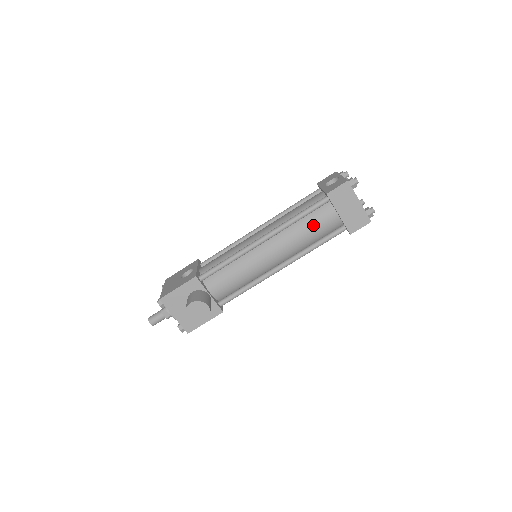
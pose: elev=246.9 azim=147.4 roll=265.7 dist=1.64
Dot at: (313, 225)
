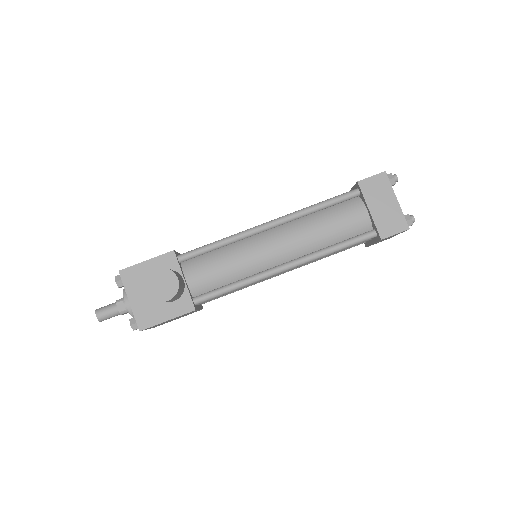
Dot at: (335, 219)
